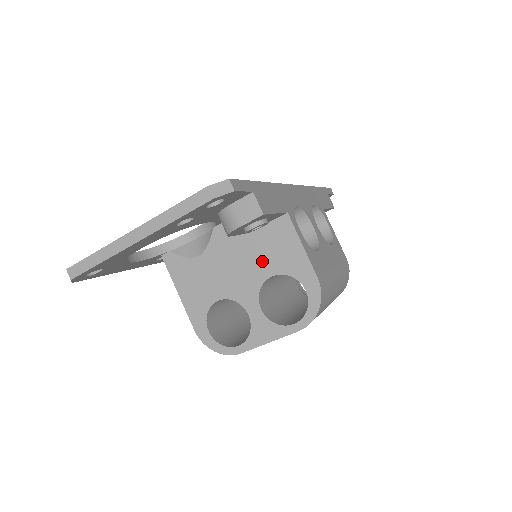
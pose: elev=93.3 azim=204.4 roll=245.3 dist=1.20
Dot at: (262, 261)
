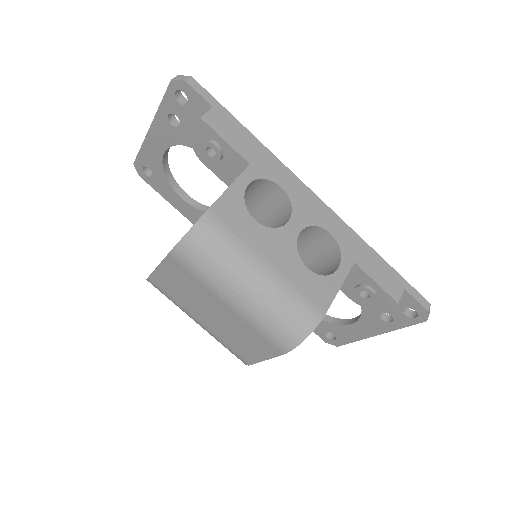
Dot at: occluded
